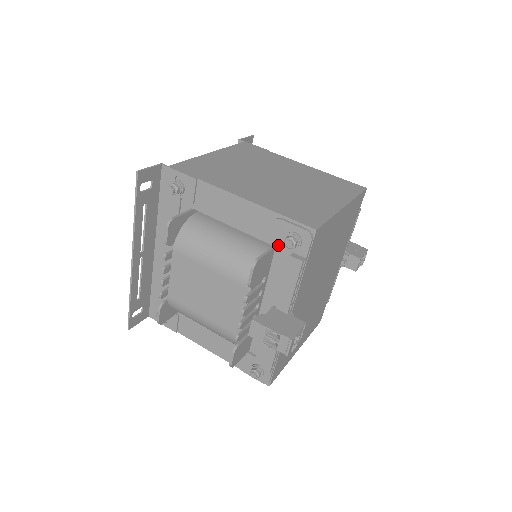
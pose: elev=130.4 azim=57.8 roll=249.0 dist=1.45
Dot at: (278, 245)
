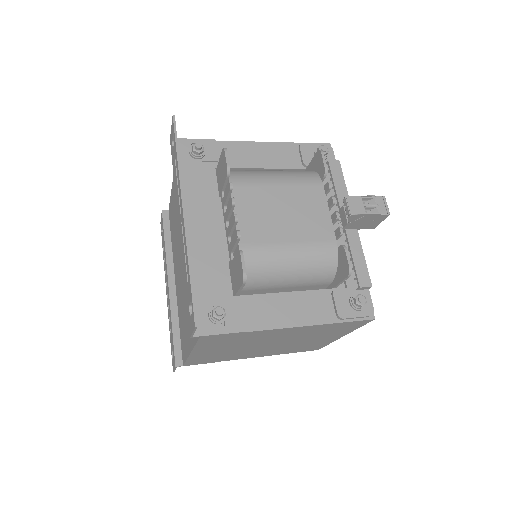
Dot at: occluded
